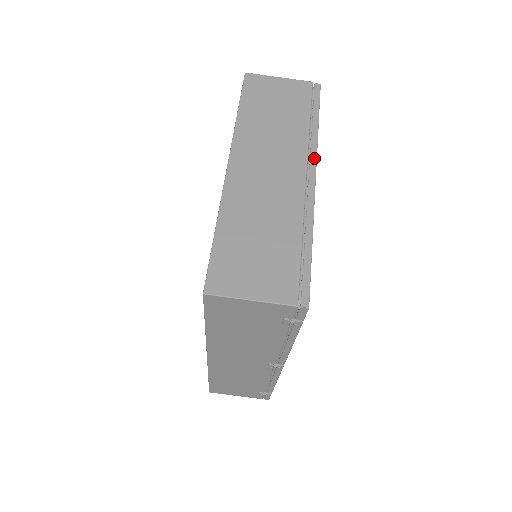
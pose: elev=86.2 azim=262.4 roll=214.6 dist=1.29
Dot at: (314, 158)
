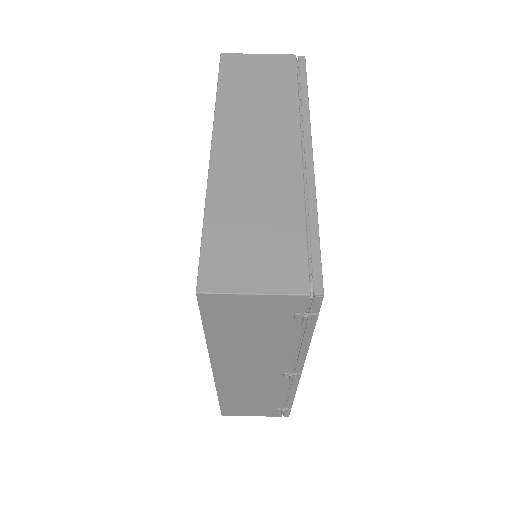
Dot at: (308, 131)
